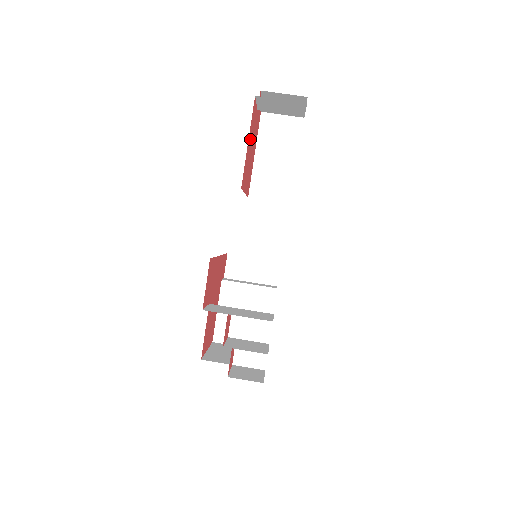
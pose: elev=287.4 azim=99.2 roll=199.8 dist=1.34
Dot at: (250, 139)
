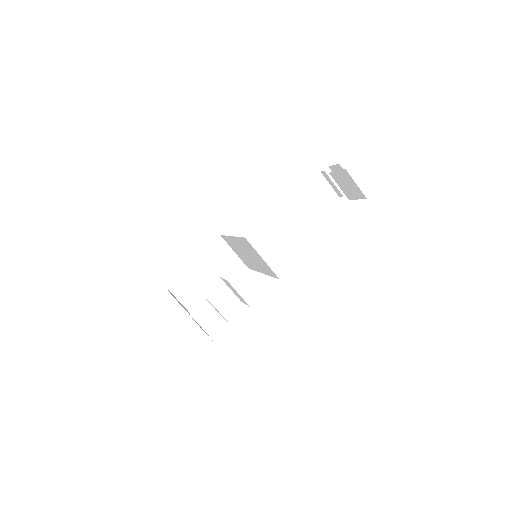
Dot at: occluded
